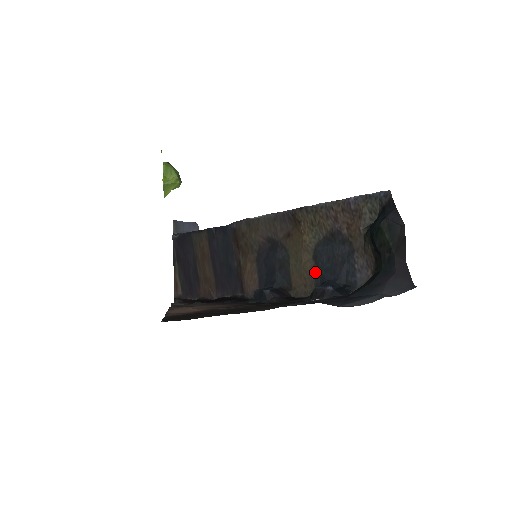
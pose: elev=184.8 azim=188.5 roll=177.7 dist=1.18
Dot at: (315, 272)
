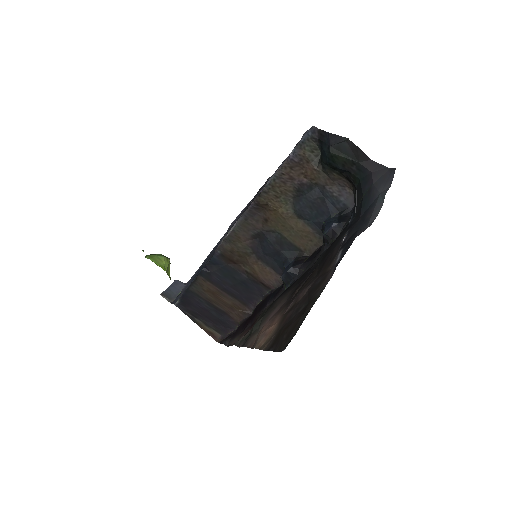
Dot at: (309, 225)
